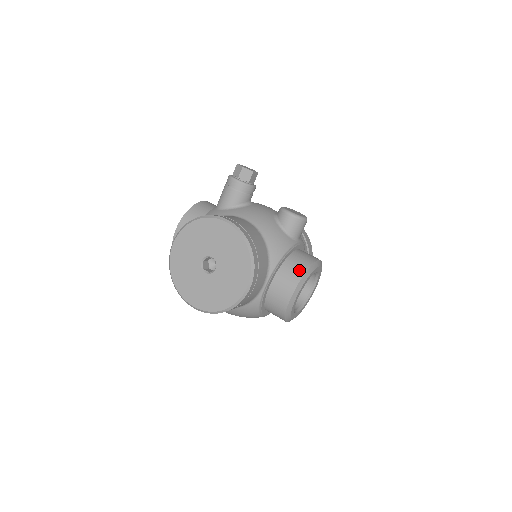
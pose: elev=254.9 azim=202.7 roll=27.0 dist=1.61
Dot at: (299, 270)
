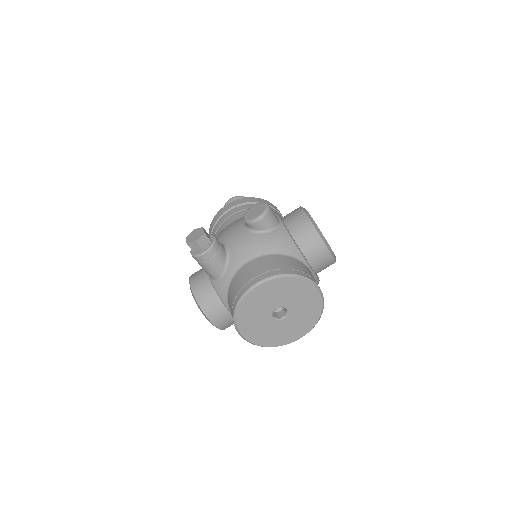
Dot at: (311, 235)
